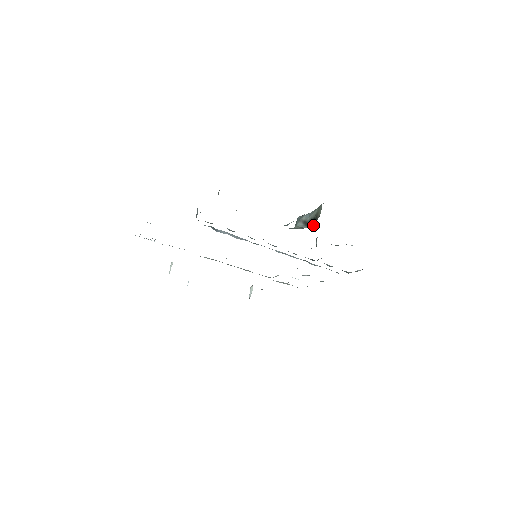
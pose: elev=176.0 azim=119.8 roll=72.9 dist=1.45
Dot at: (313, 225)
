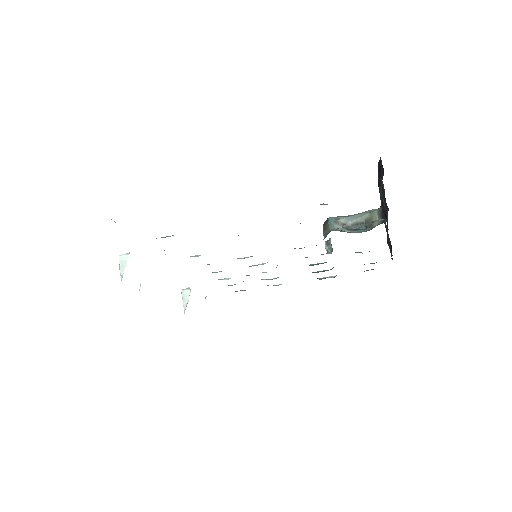
Dot at: (361, 230)
